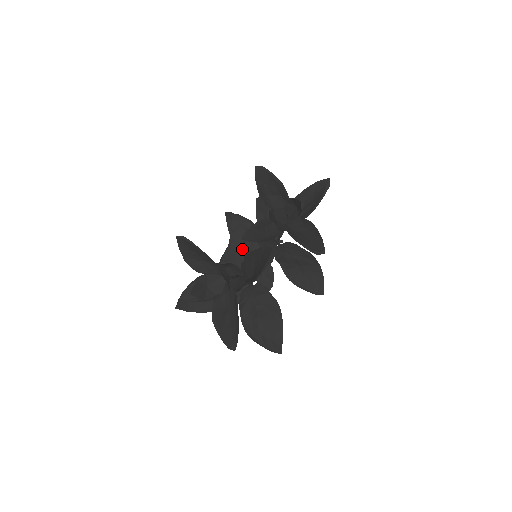
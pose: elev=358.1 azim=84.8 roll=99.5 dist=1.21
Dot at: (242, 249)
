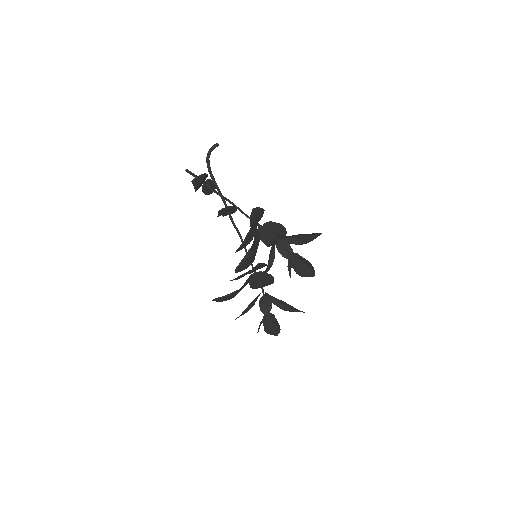
Dot at: occluded
